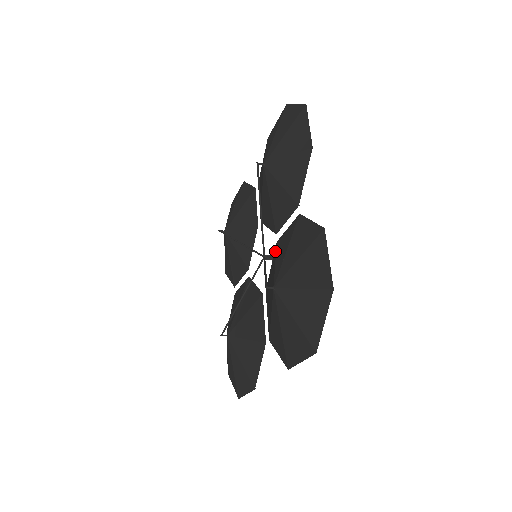
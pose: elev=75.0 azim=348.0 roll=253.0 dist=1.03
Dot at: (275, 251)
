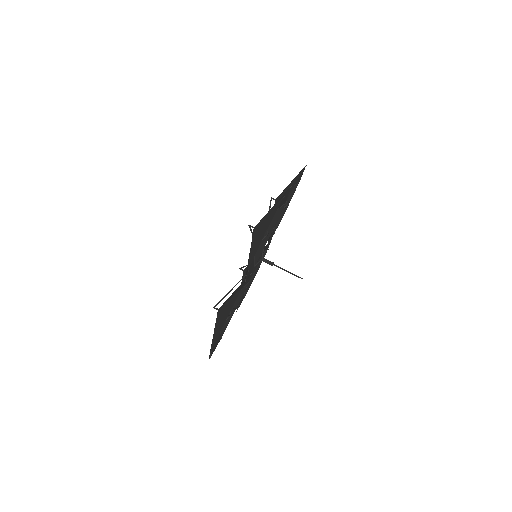
Dot at: occluded
